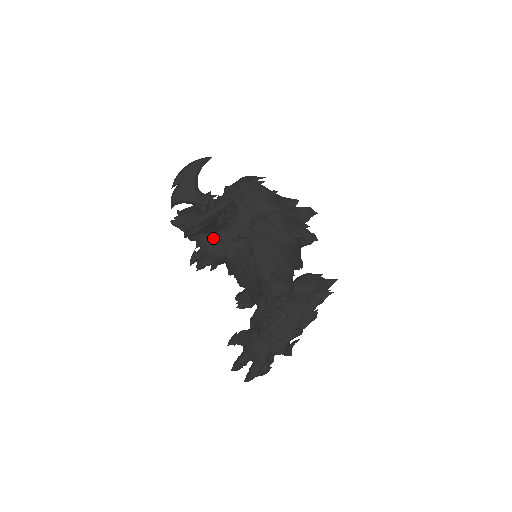
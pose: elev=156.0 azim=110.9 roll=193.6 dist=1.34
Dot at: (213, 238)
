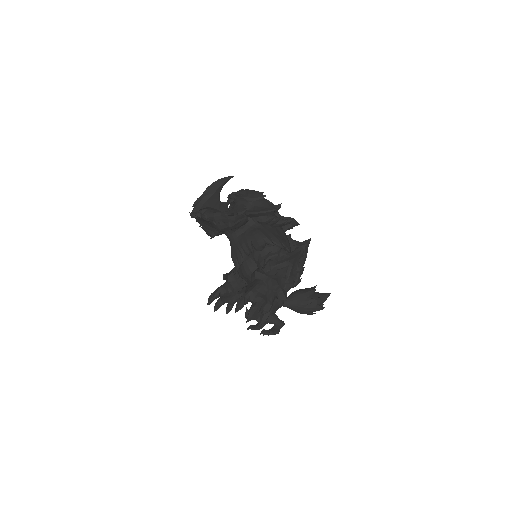
Dot at: (219, 213)
